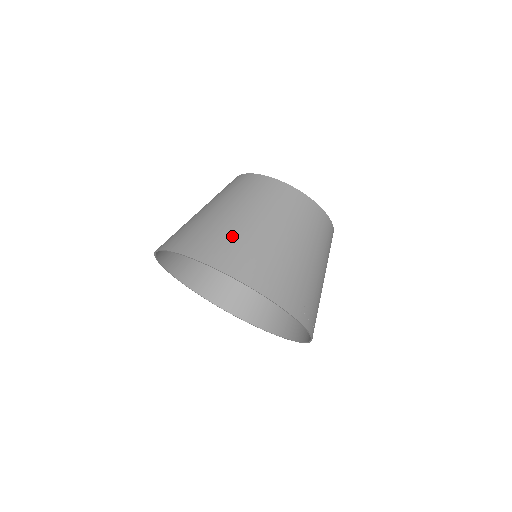
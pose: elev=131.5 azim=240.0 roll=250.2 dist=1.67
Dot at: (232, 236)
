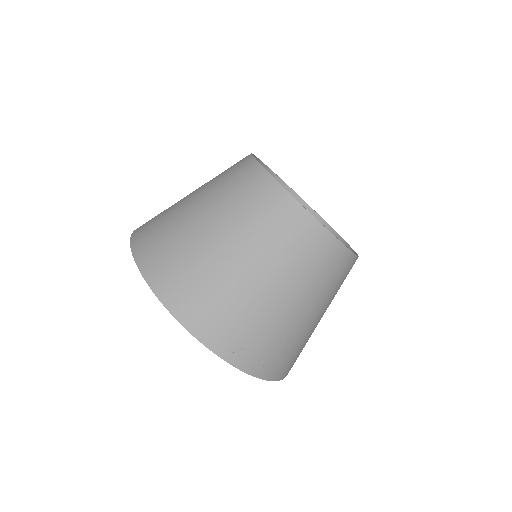
Dot at: (169, 208)
